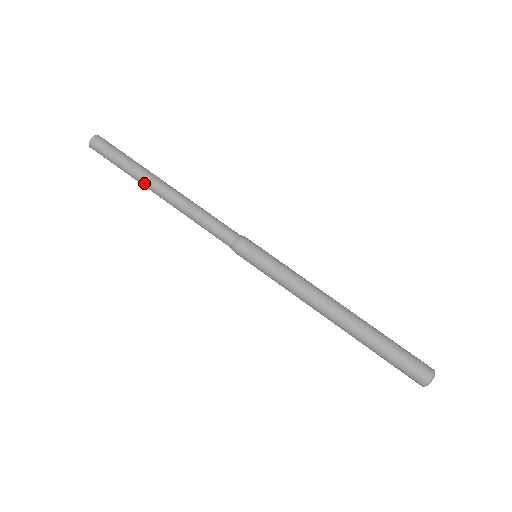
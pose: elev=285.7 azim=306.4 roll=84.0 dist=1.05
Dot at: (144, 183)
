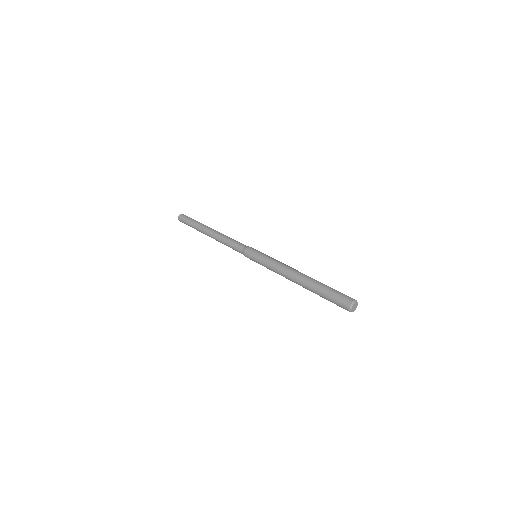
Dot at: (203, 227)
